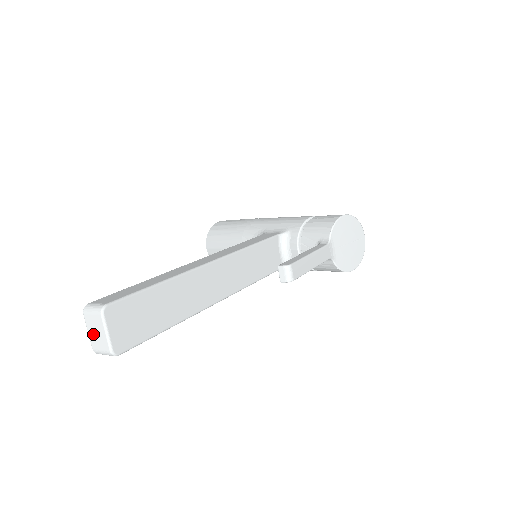
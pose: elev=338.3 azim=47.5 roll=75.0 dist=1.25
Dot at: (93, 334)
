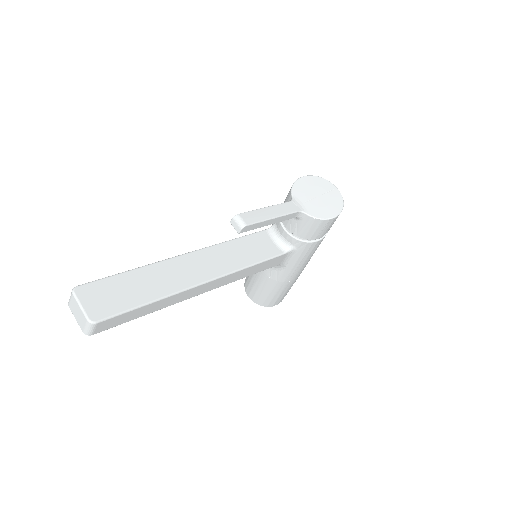
Dot at: (77, 317)
